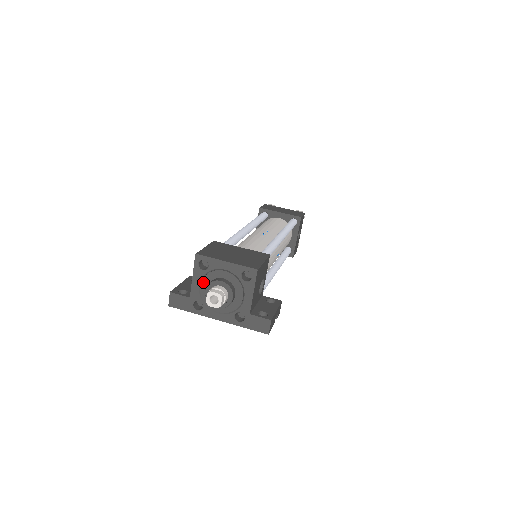
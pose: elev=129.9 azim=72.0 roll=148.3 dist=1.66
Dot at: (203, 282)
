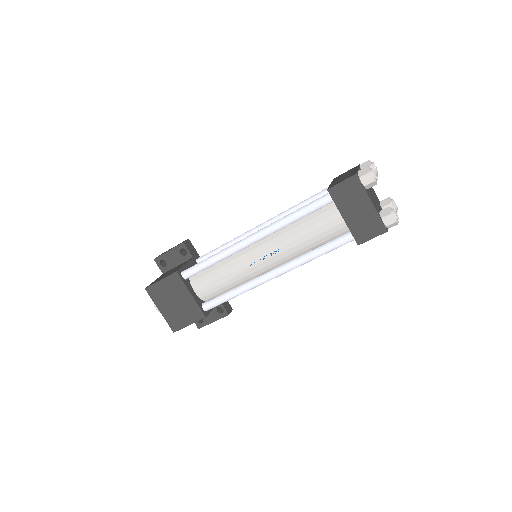
Dot at: occluded
